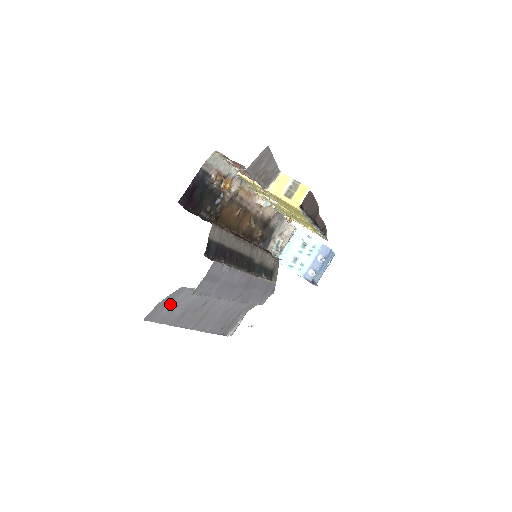
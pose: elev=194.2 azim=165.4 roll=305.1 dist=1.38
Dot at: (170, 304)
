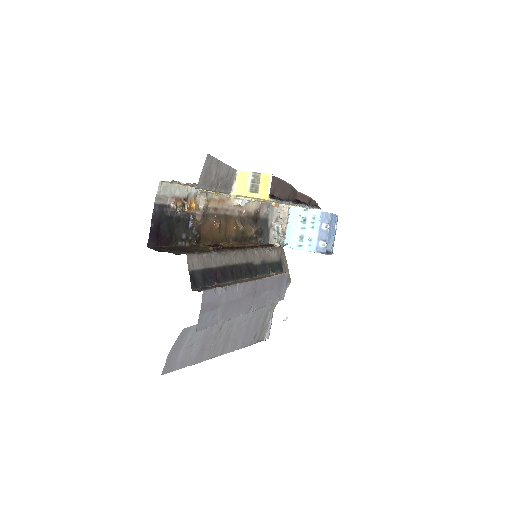
Dot at: (182, 347)
